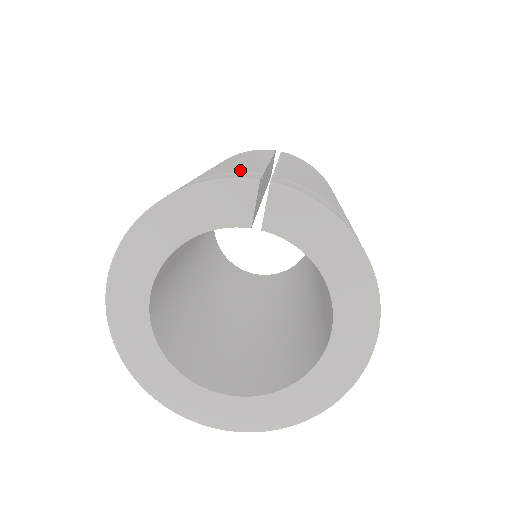
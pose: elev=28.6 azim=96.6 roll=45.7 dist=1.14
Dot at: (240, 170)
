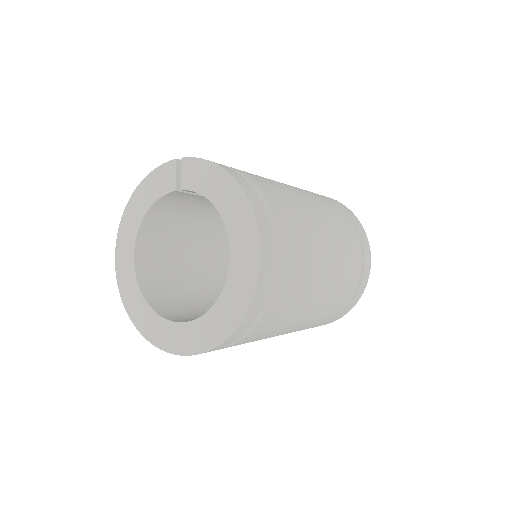
Dot at: occluded
